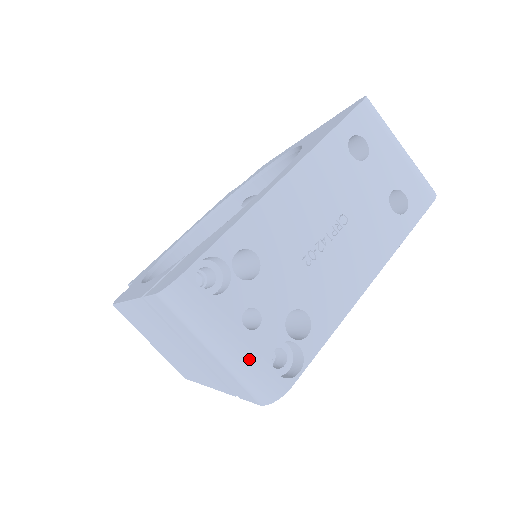
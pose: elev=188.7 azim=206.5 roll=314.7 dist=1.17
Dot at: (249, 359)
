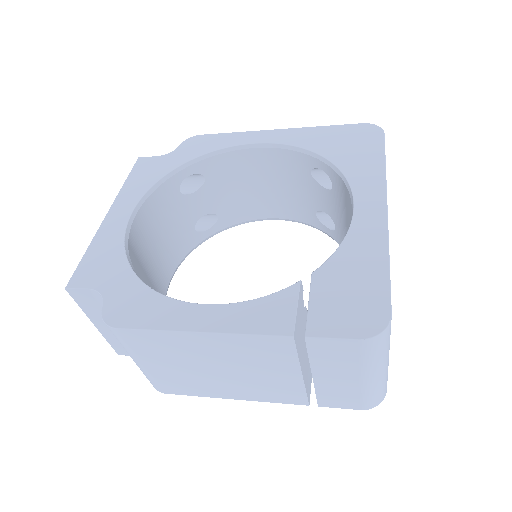
Dot at: (386, 377)
